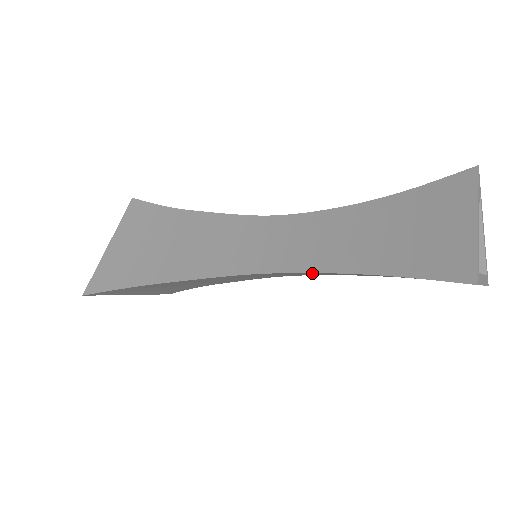
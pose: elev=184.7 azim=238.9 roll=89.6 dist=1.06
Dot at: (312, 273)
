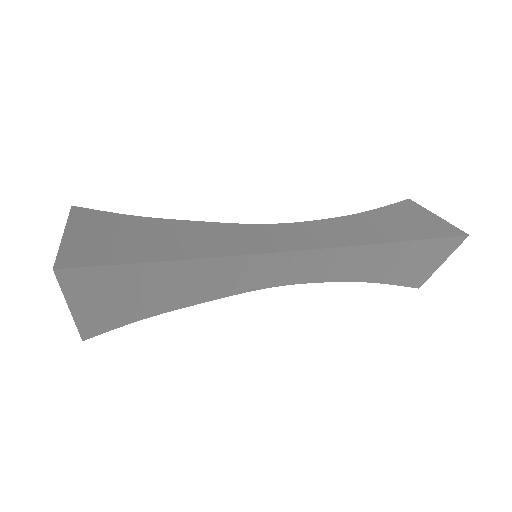
Dot at: (332, 255)
